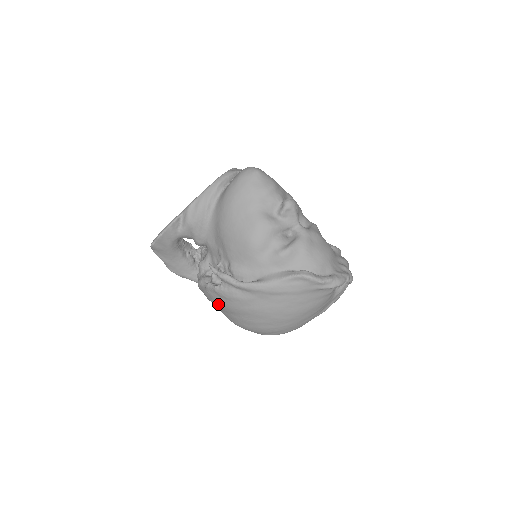
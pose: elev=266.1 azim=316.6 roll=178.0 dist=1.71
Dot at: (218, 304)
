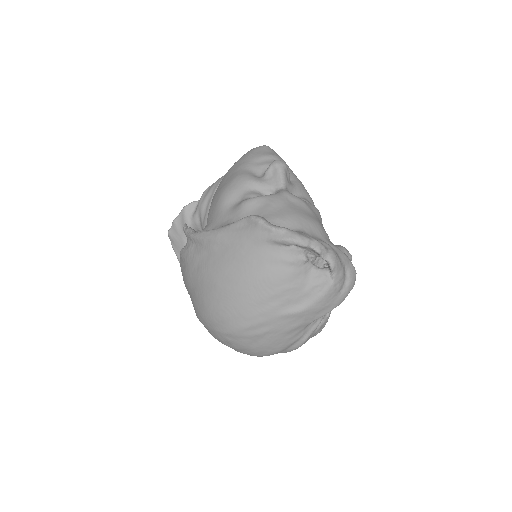
Dot at: (184, 279)
